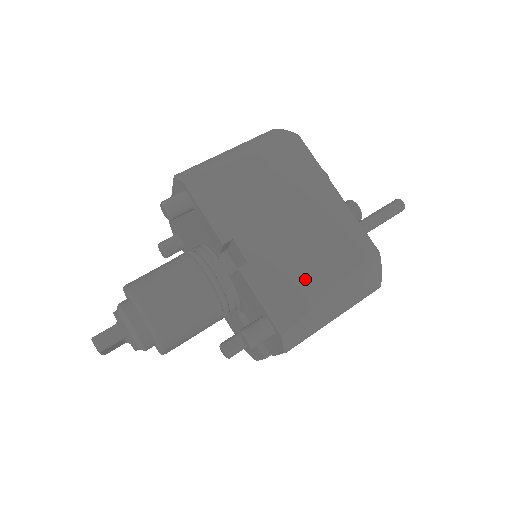
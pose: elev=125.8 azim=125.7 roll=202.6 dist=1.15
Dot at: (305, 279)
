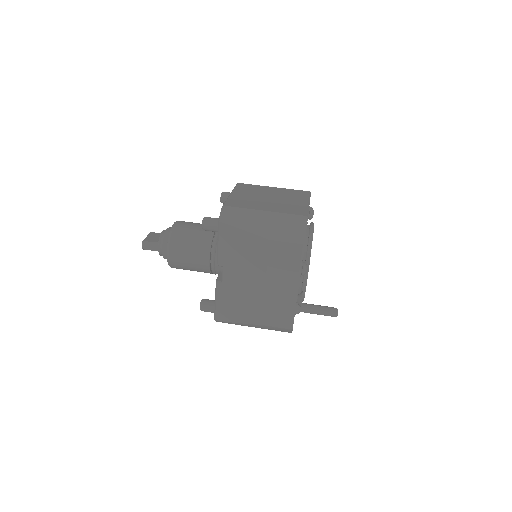
Dot at: (242, 311)
